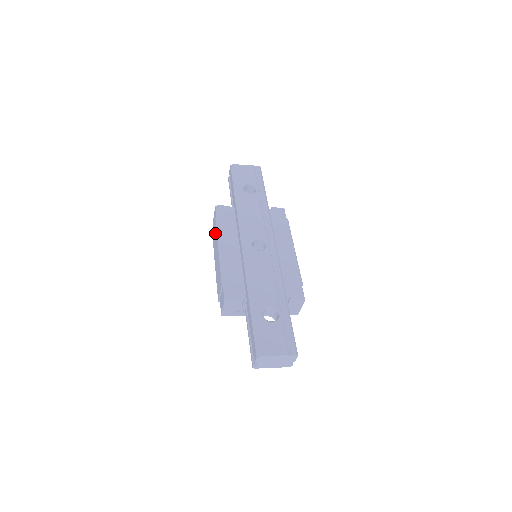
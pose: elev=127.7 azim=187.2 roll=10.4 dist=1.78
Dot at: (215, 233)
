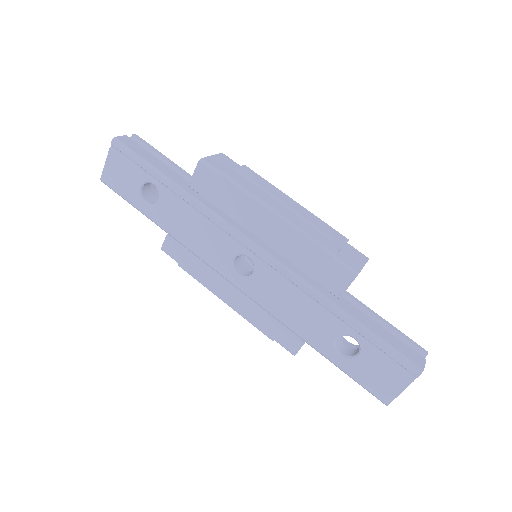
Dot at: occluded
